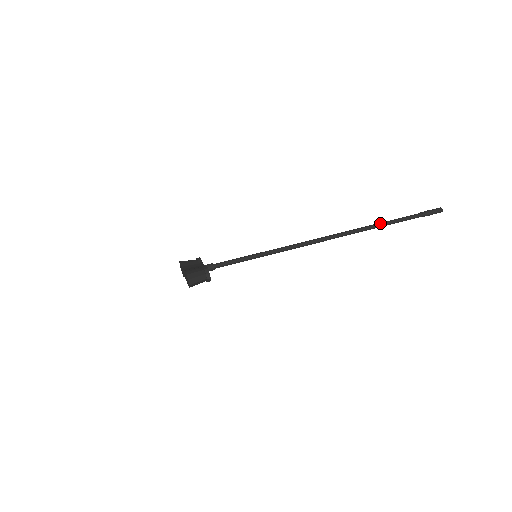
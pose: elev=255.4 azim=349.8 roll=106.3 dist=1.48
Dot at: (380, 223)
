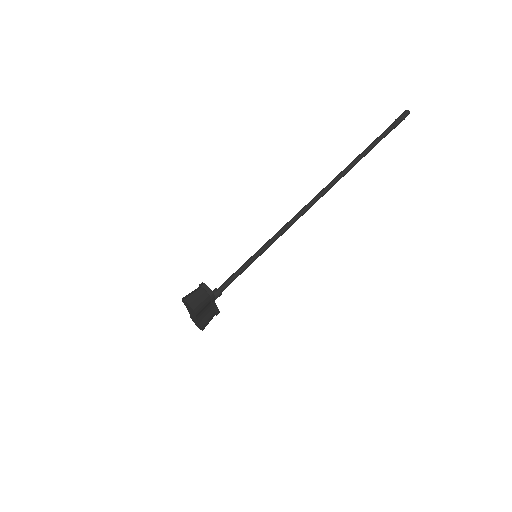
Dot at: (357, 156)
